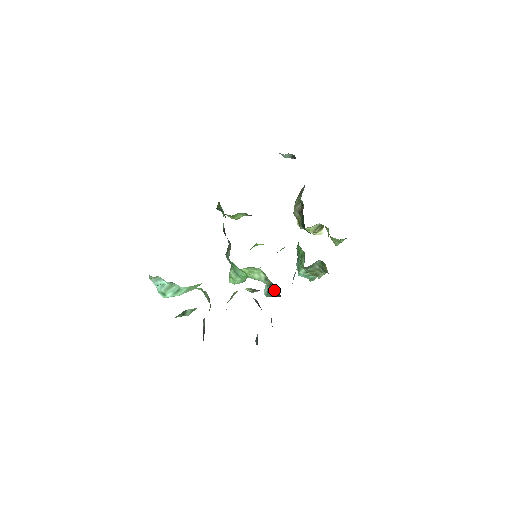
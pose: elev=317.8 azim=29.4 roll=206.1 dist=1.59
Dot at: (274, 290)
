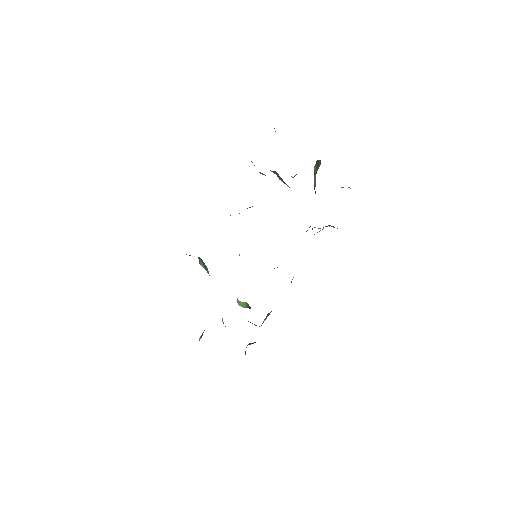
Dot at: occluded
